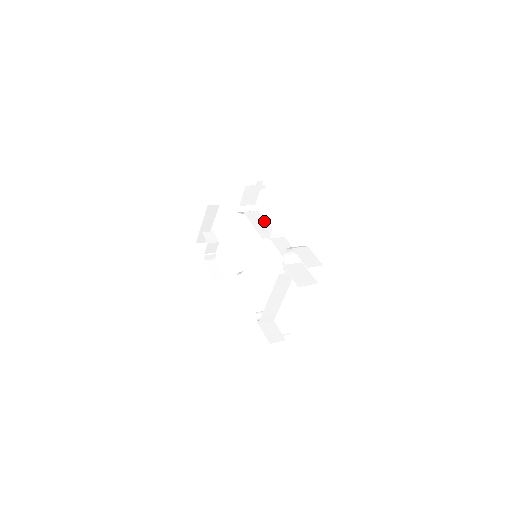
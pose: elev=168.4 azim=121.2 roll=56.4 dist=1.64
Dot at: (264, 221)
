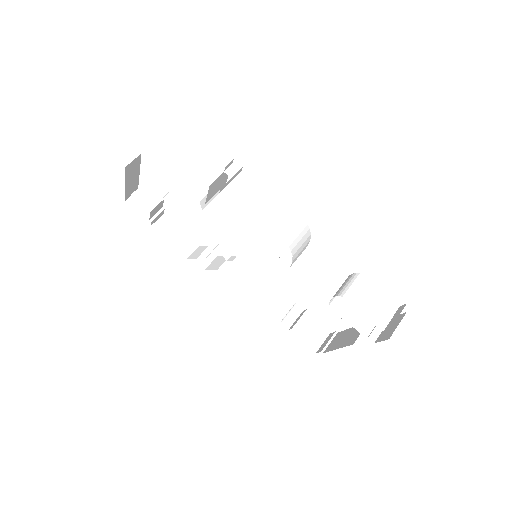
Dot at: (257, 217)
